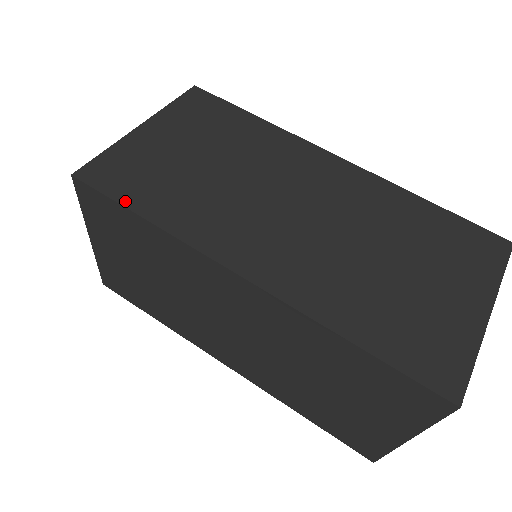
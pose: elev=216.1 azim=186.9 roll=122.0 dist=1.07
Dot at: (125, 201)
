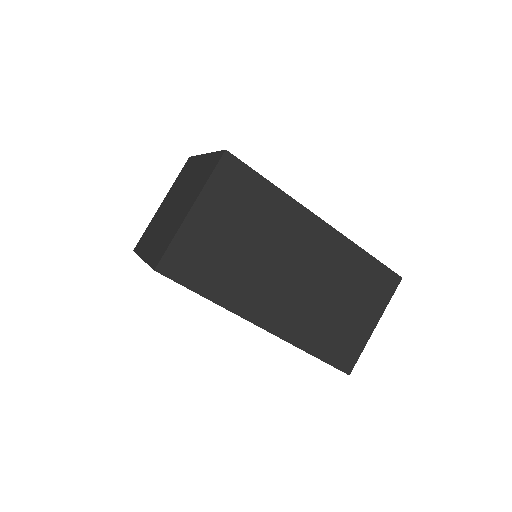
Dot at: (258, 174)
